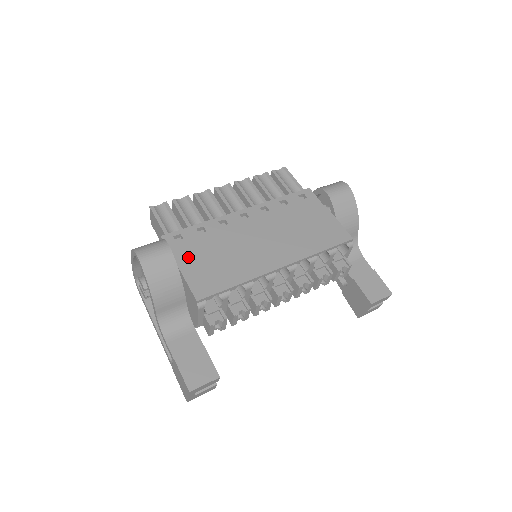
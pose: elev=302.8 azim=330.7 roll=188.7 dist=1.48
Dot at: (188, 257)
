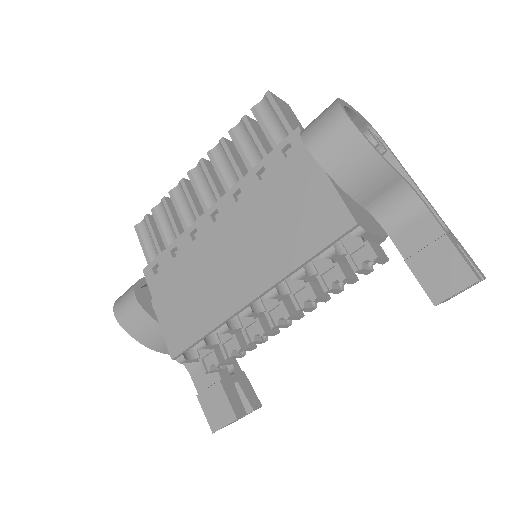
Dot at: (163, 298)
